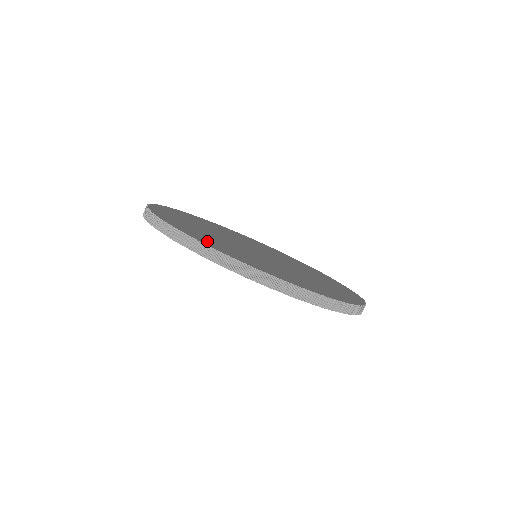
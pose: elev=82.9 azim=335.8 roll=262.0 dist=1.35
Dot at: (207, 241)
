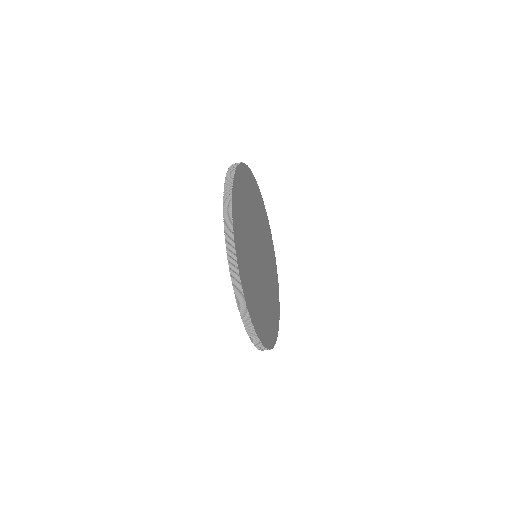
Dot at: (250, 301)
